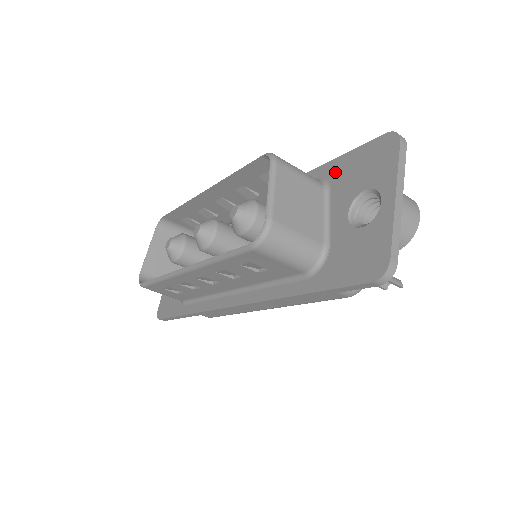
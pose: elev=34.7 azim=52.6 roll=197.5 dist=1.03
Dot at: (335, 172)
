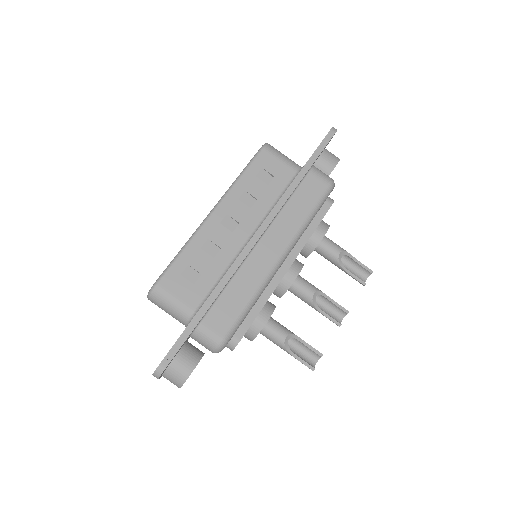
Dot at: occluded
